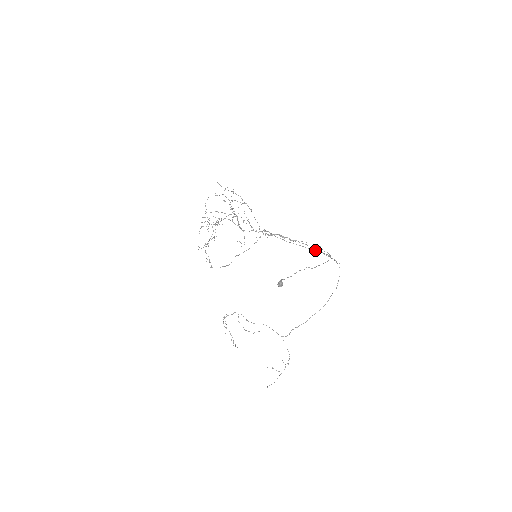
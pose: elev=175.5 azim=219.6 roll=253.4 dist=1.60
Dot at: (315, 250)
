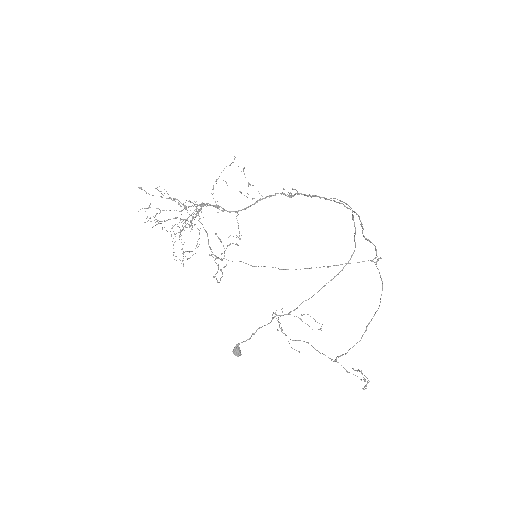
Dot at: occluded
